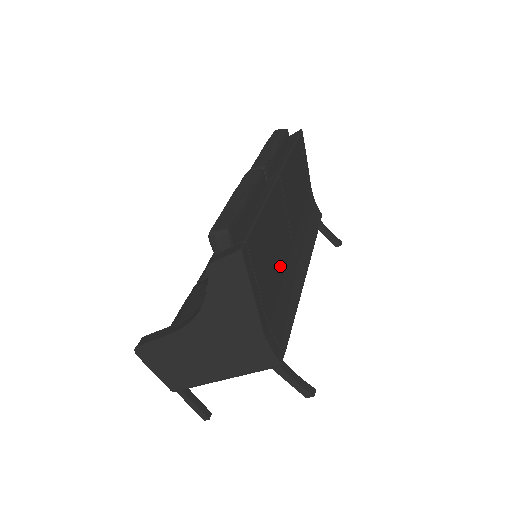
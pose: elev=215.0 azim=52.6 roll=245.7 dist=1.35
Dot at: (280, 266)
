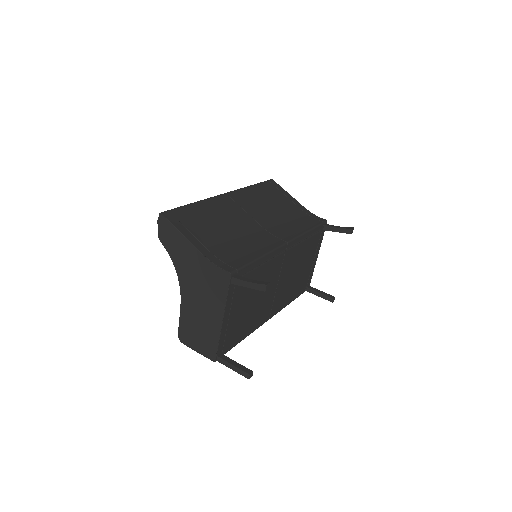
Dot at: (237, 234)
